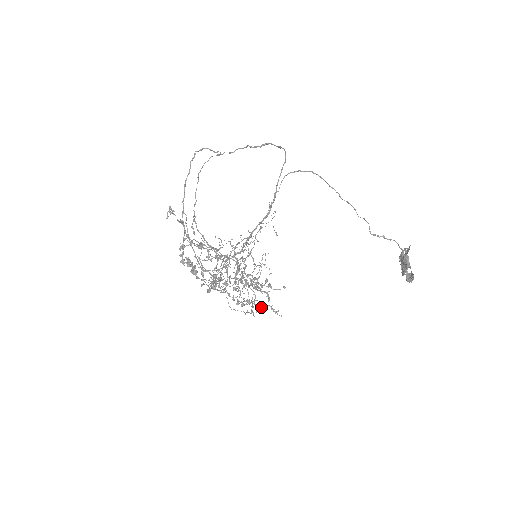
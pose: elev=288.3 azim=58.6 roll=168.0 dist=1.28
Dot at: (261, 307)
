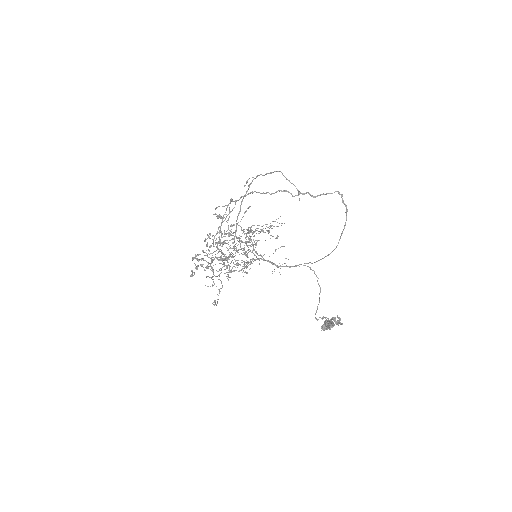
Dot at: occluded
